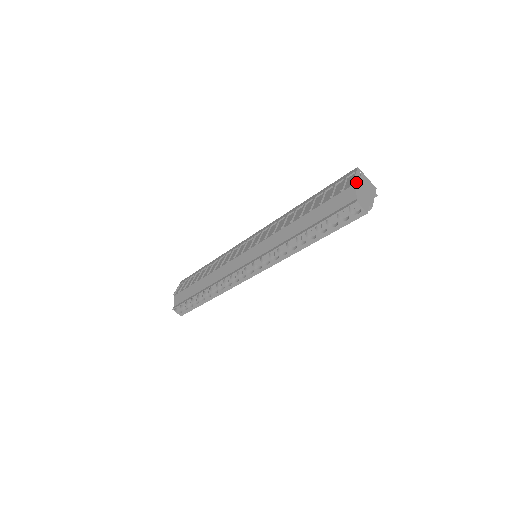
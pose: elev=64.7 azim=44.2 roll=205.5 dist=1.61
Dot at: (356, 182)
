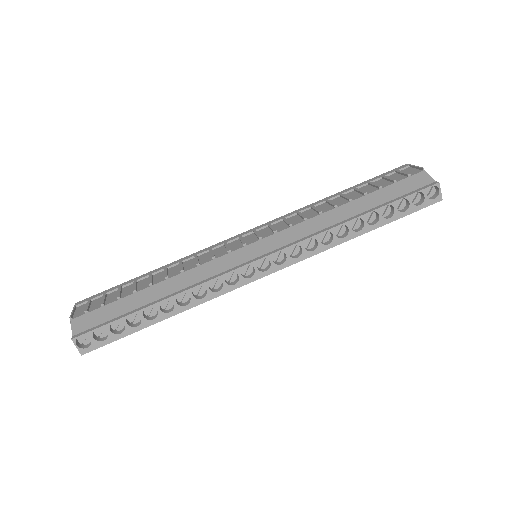
Dot at: (422, 171)
